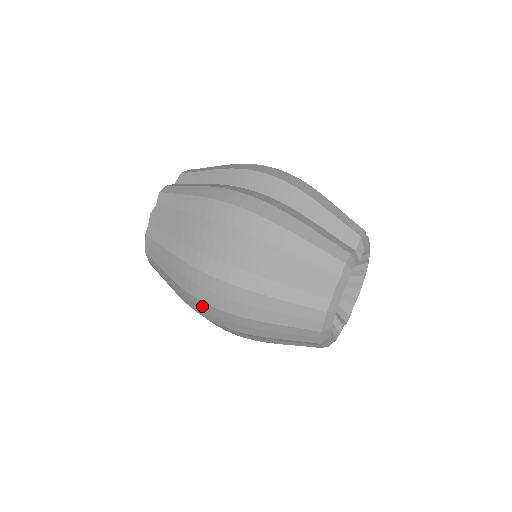
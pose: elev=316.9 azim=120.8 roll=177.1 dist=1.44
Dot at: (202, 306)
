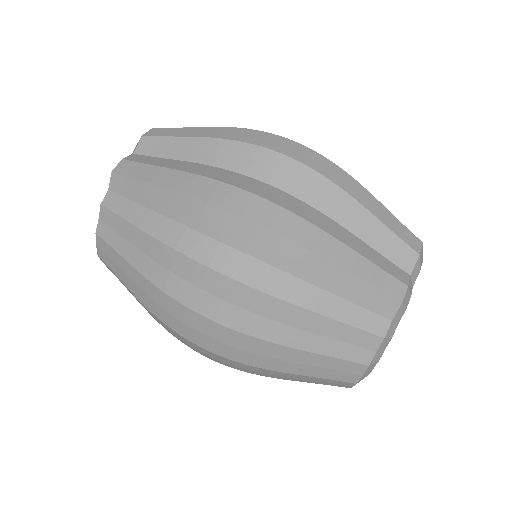
Dot at: (188, 342)
